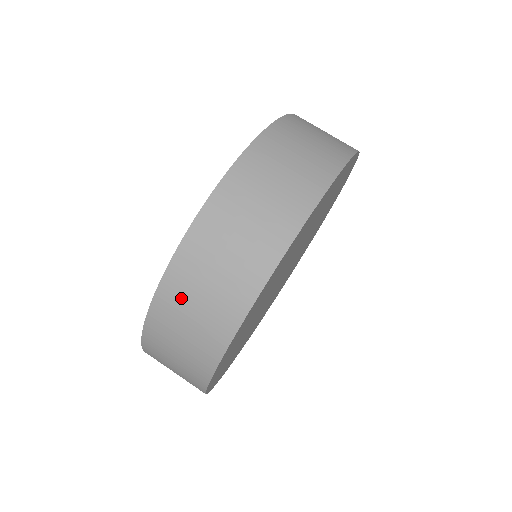
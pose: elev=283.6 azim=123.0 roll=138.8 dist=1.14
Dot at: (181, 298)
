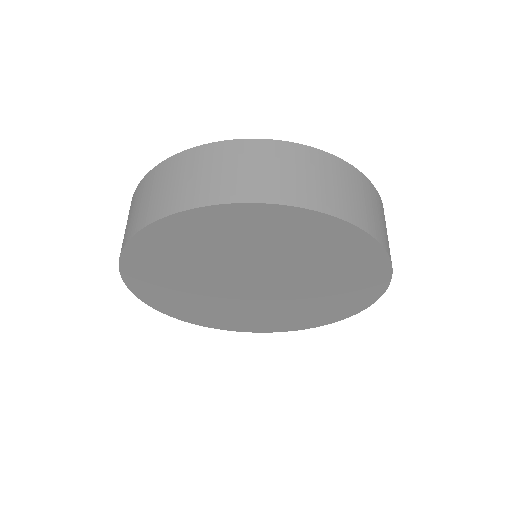
Dot at: (225, 158)
